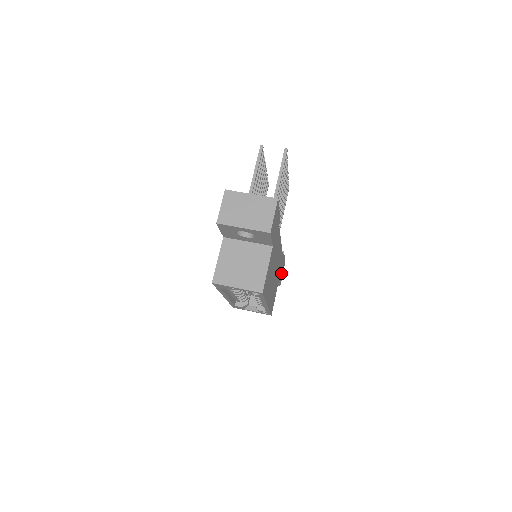
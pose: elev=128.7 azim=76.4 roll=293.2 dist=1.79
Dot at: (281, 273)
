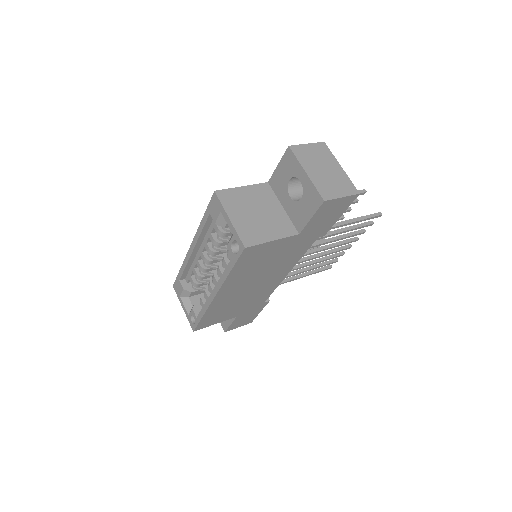
Dot at: (242, 319)
